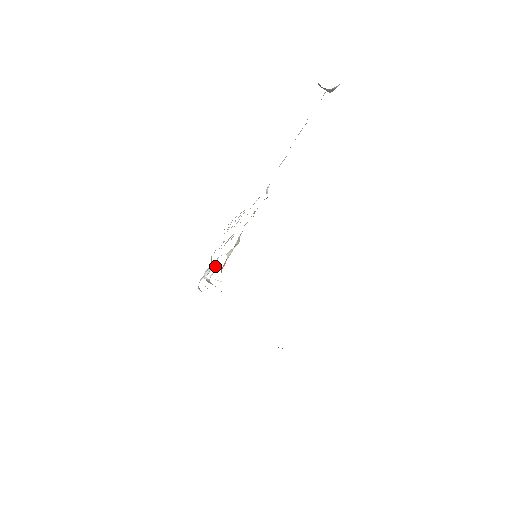
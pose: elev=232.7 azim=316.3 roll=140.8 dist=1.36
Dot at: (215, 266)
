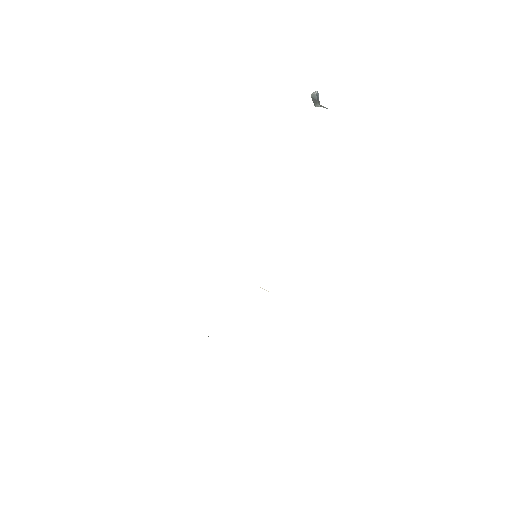
Dot at: occluded
